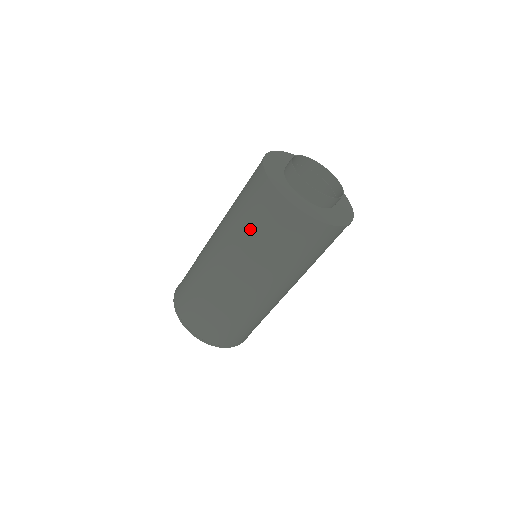
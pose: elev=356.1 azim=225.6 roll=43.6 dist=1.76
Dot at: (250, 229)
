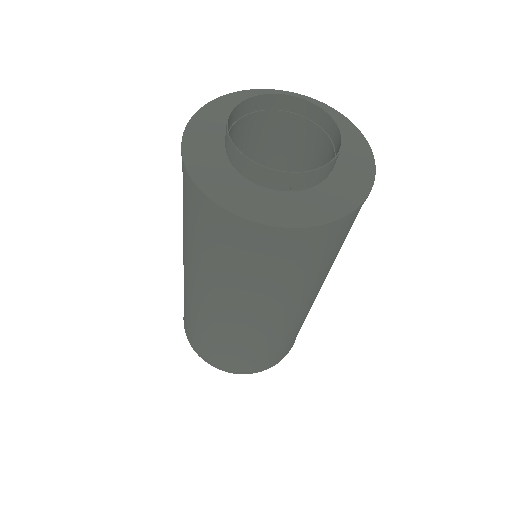
Dot at: (183, 214)
